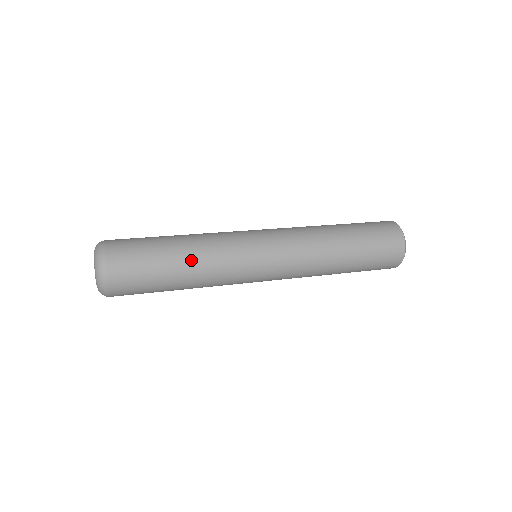
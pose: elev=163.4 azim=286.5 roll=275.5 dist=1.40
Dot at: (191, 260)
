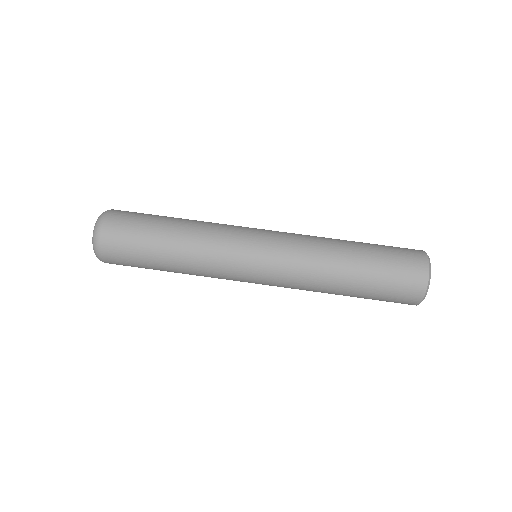
Dot at: (179, 257)
